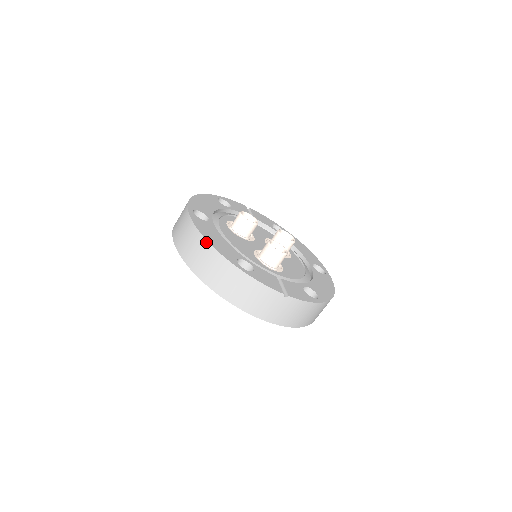
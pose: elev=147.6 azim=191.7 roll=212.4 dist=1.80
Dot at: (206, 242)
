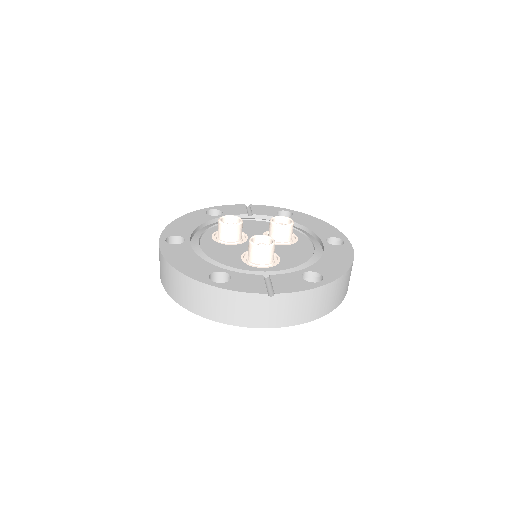
Dot at: (173, 269)
